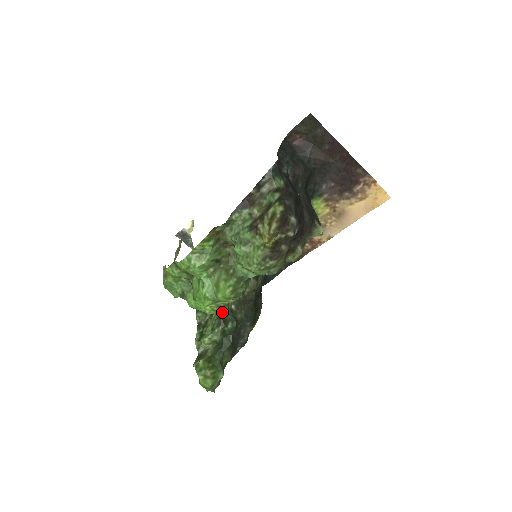
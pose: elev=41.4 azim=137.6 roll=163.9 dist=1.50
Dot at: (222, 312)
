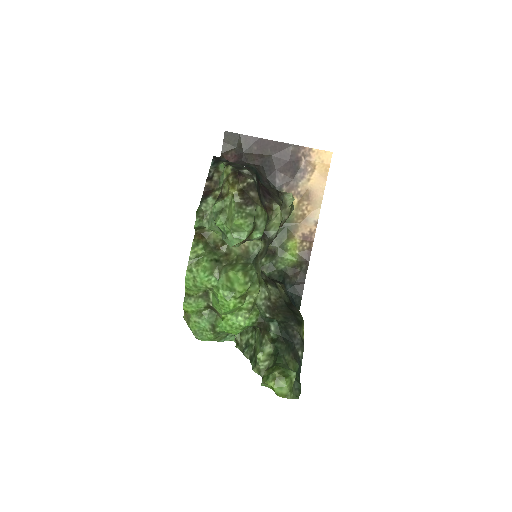
Dot at: (257, 319)
